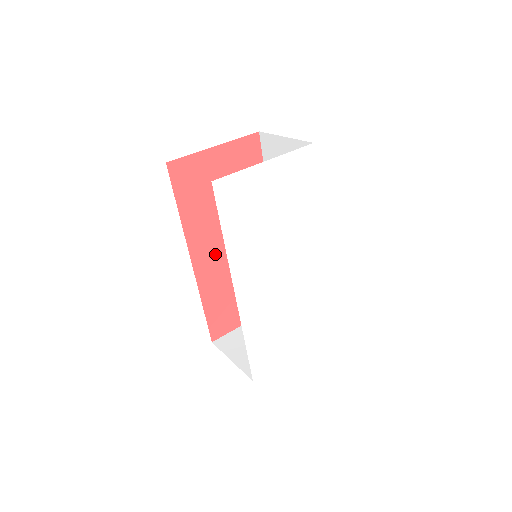
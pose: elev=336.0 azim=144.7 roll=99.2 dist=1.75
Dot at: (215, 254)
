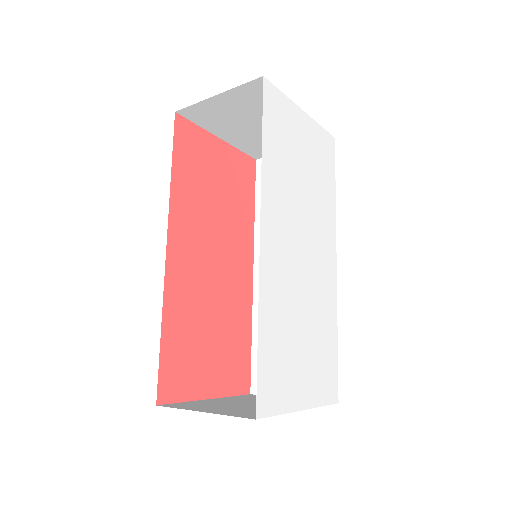
Dot at: (193, 259)
